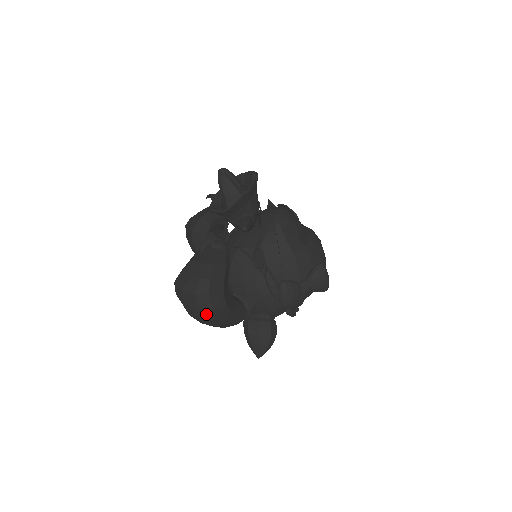
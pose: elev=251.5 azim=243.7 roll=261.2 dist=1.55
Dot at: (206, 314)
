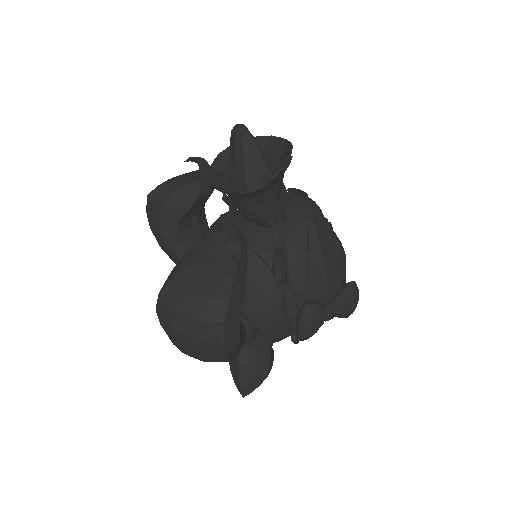
Dot at: (209, 350)
